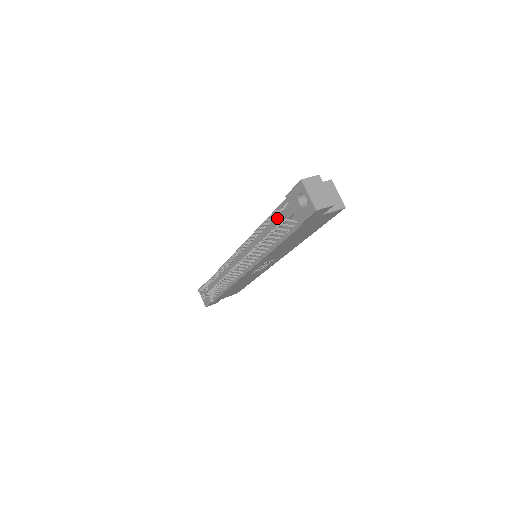
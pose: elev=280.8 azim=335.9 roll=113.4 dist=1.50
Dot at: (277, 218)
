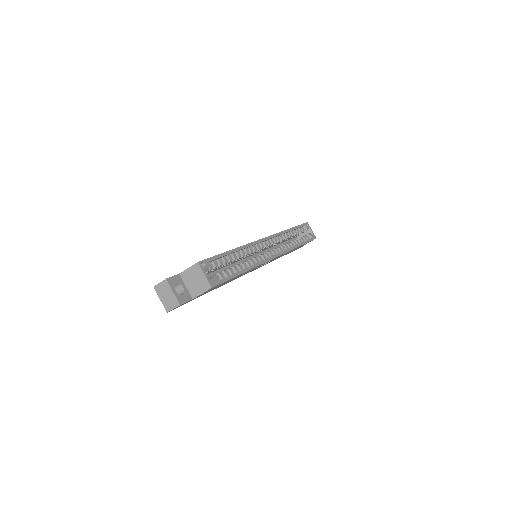
Dot at: occluded
